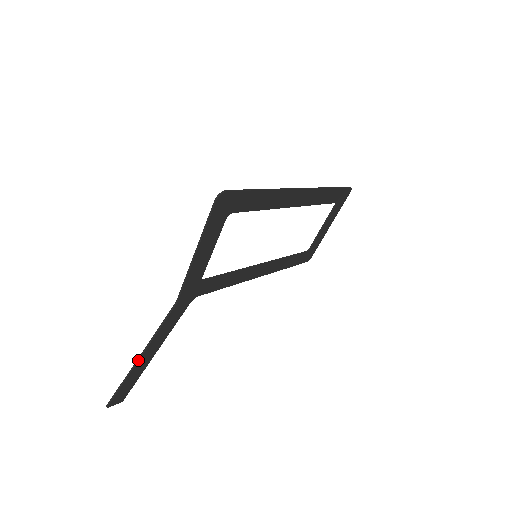
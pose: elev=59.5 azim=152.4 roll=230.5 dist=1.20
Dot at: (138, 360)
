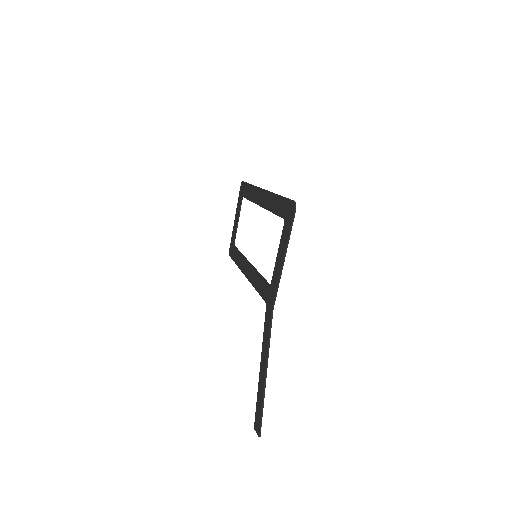
Dot at: (266, 377)
